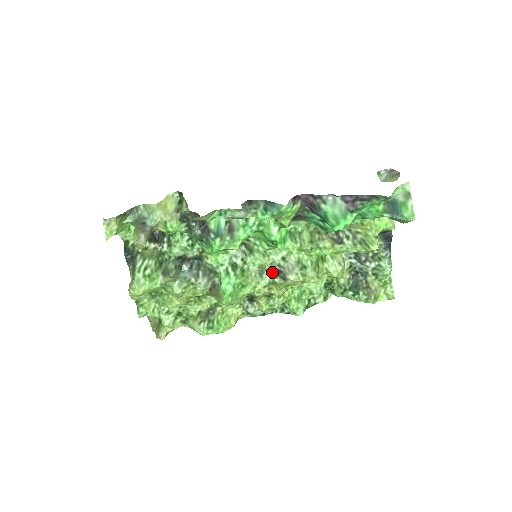
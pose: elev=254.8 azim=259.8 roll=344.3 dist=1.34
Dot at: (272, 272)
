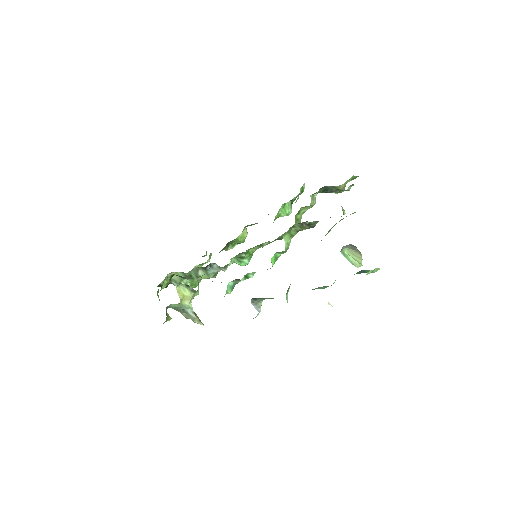
Dot at: occluded
